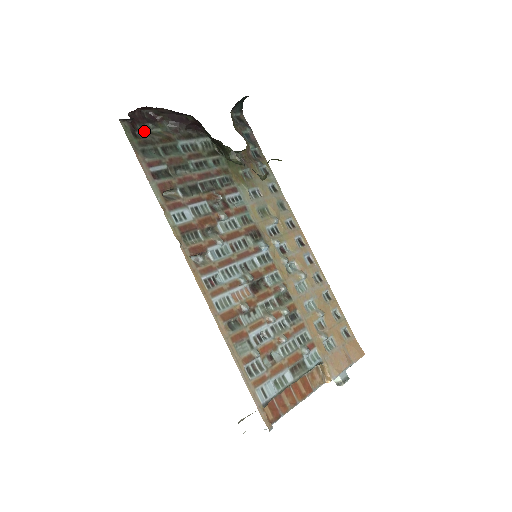
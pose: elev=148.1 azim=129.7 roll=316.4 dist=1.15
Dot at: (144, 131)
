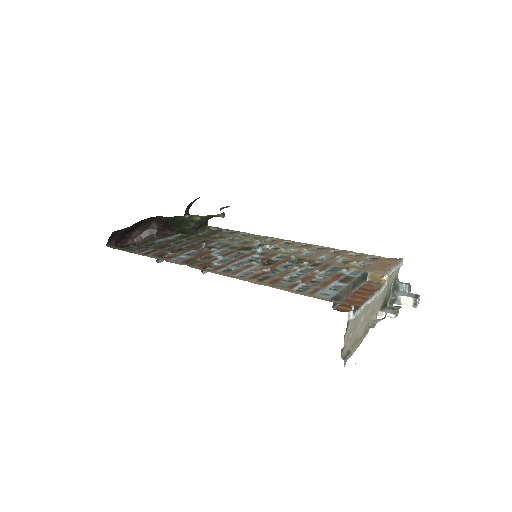
Dot at: occluded
